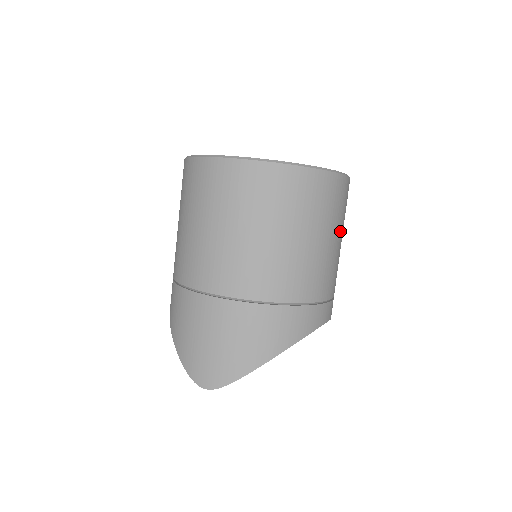
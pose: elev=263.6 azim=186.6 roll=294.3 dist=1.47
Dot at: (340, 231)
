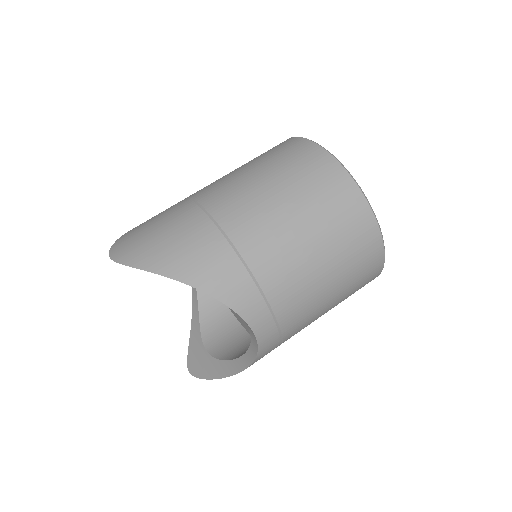
Dot at: (338, 276)
